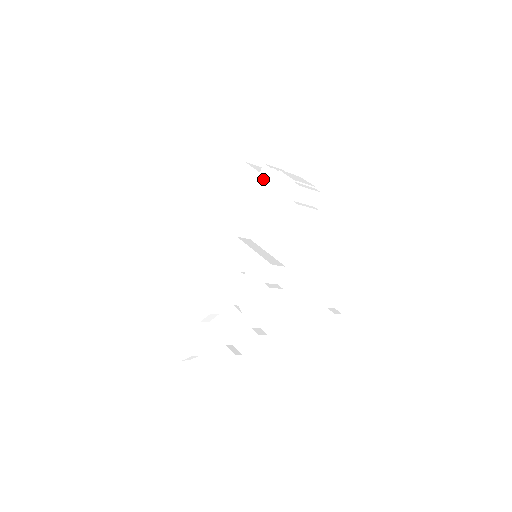
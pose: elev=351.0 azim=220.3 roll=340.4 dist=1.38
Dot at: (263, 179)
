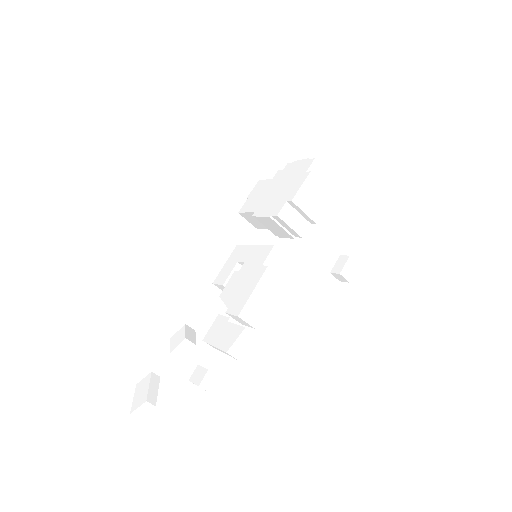
Dot at: (275, 180)
